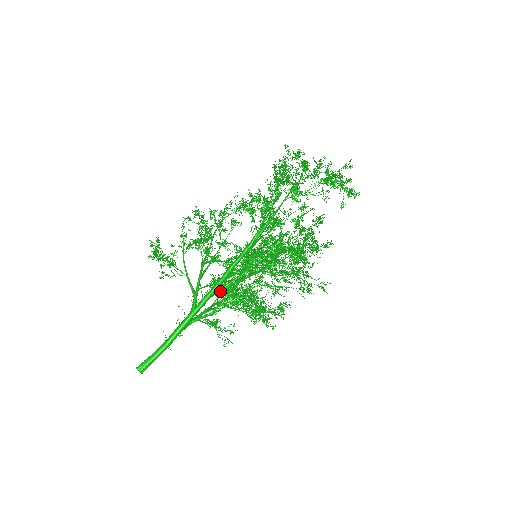
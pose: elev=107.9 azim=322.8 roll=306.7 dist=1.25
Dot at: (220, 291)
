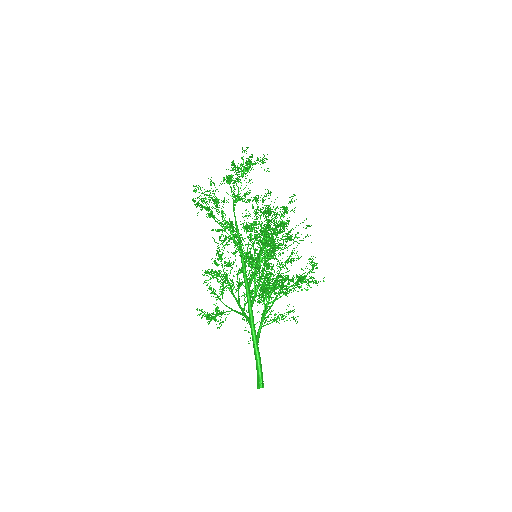
Dot at: (254, 297)
